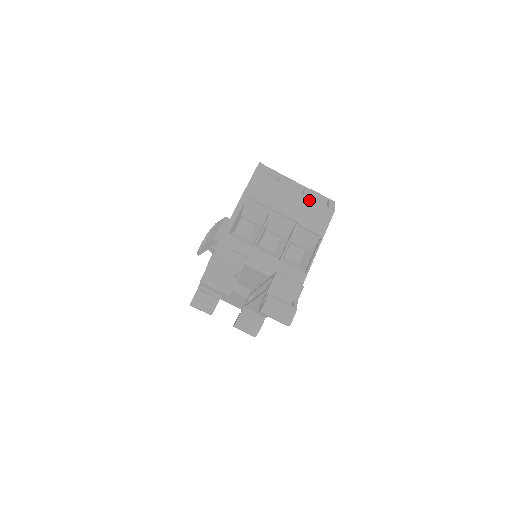
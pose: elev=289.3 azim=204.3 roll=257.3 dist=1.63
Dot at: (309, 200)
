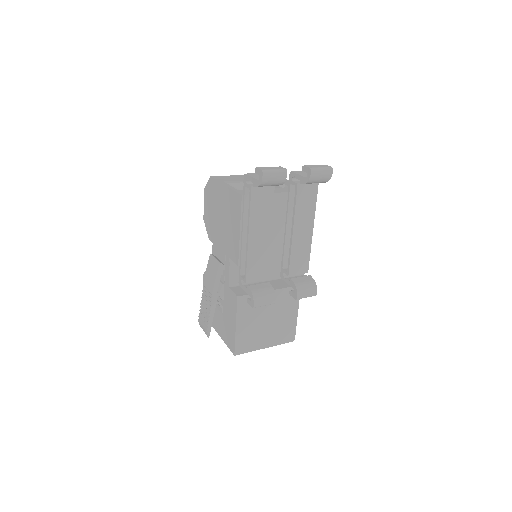
Dot at: occluded
